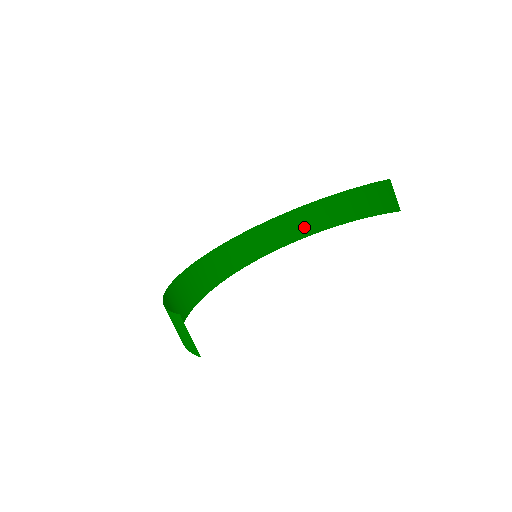
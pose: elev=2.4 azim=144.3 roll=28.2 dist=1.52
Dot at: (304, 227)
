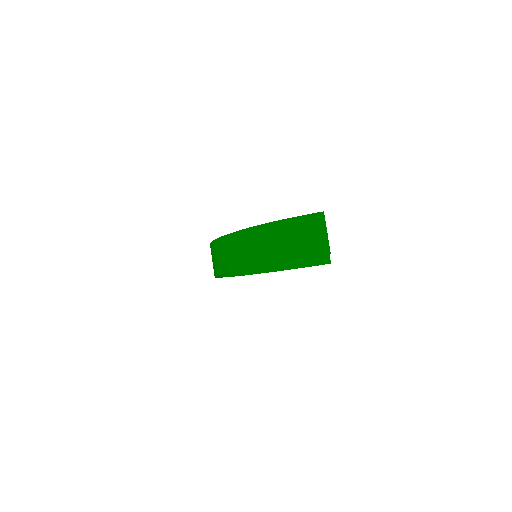
Dot at: occluded
